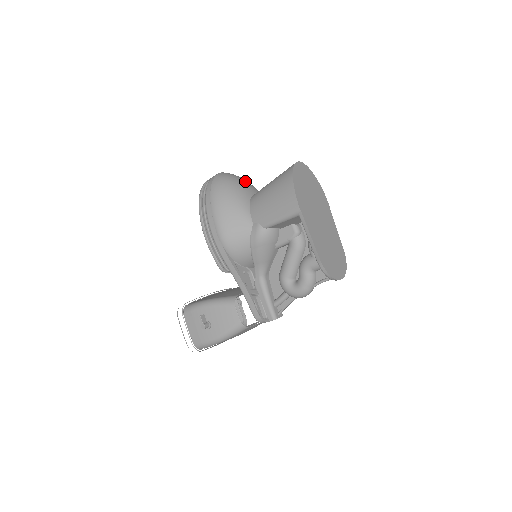
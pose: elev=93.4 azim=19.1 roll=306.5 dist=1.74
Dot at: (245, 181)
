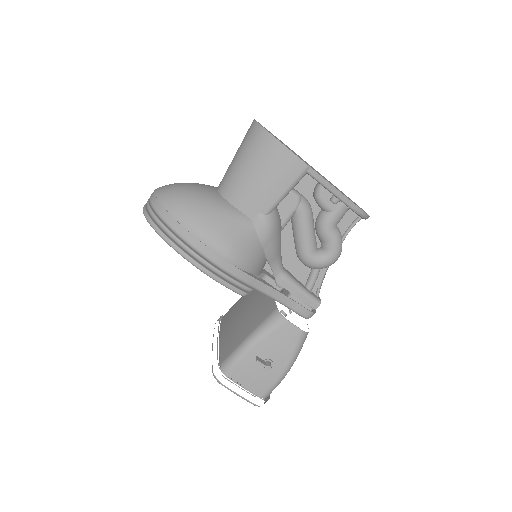
Dot at: (191, 183)
